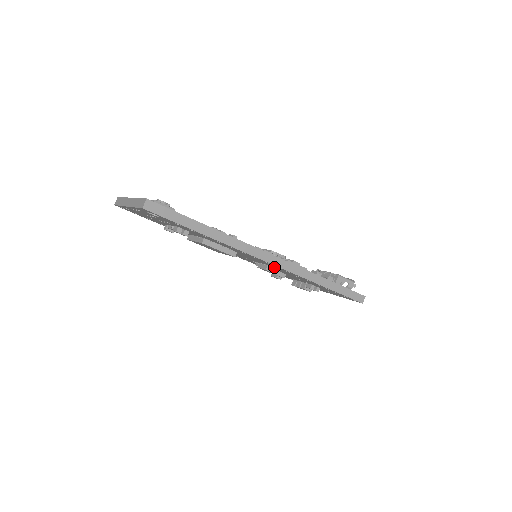
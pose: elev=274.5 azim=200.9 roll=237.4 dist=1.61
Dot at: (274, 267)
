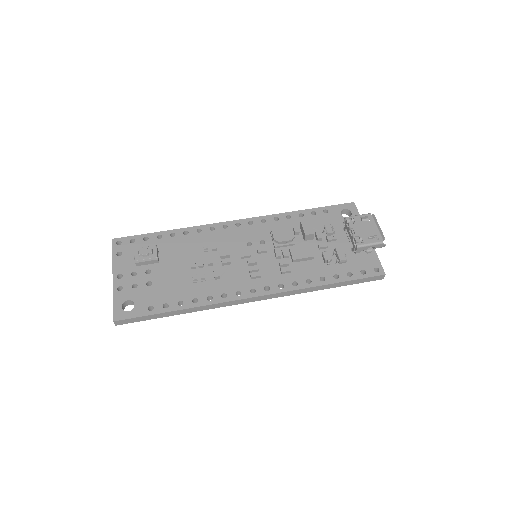
Dot at: occluded
